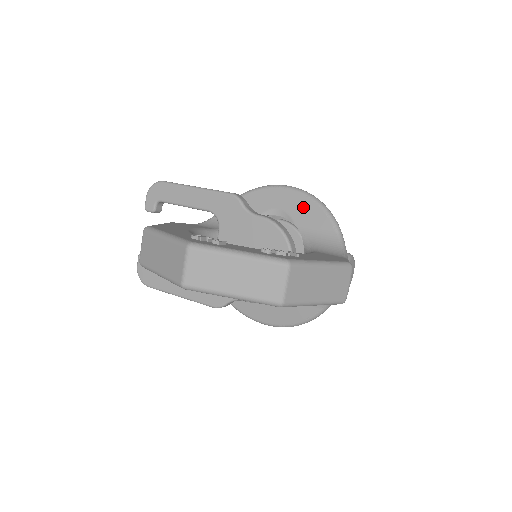
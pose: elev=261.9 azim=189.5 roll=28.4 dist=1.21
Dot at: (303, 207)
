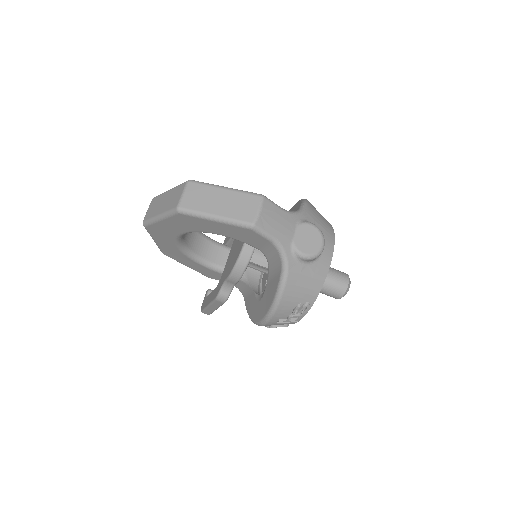
Dot at: (293, 209)
